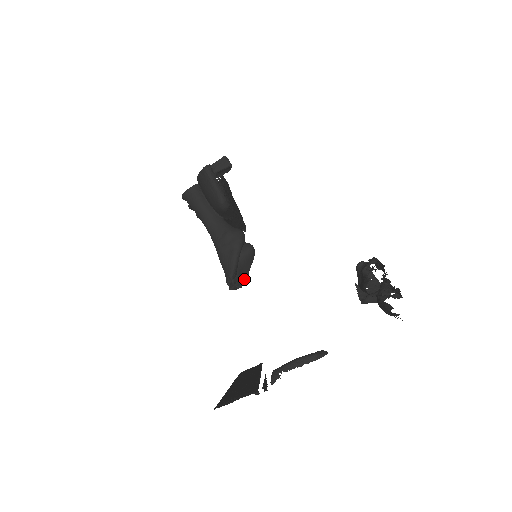
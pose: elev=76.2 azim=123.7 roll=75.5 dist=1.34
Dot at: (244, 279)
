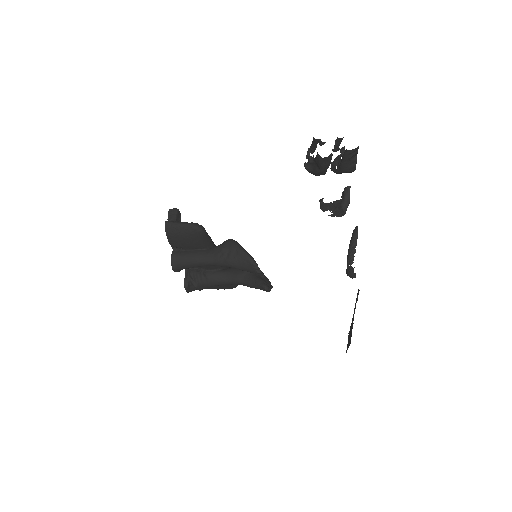
Dot at: (268, 281)
